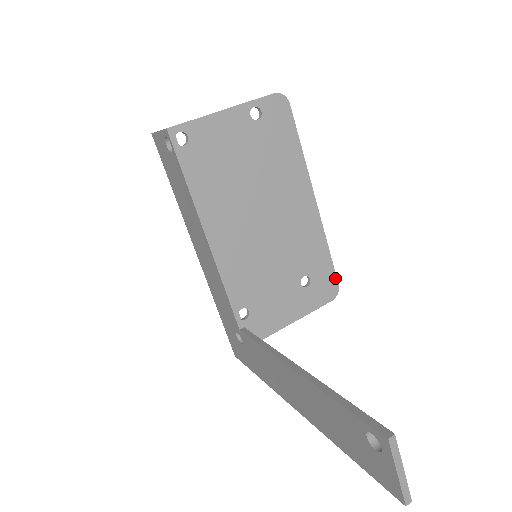
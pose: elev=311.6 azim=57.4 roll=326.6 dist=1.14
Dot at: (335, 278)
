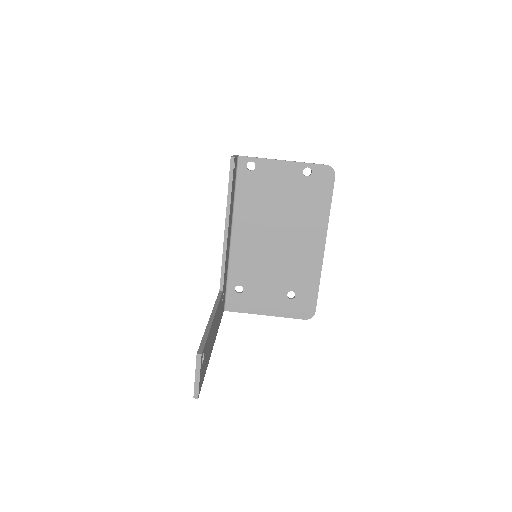
Dot at: (315, 306)
